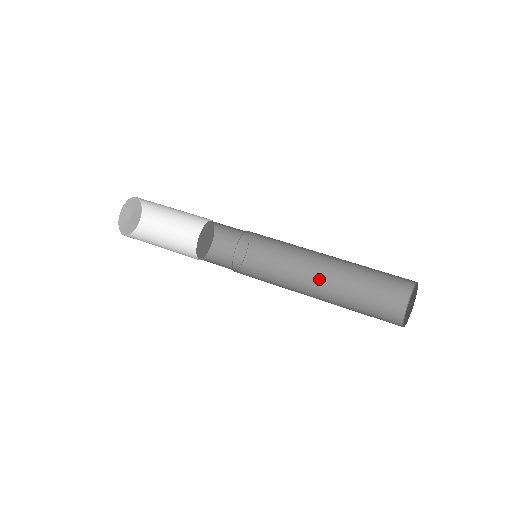
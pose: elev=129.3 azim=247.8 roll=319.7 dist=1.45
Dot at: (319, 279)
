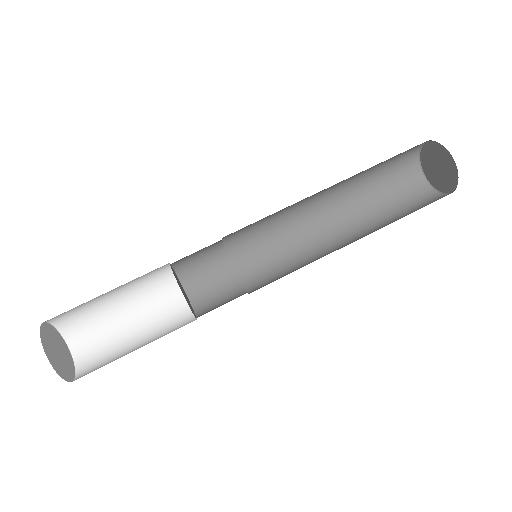
Dot at: (338, 237)
